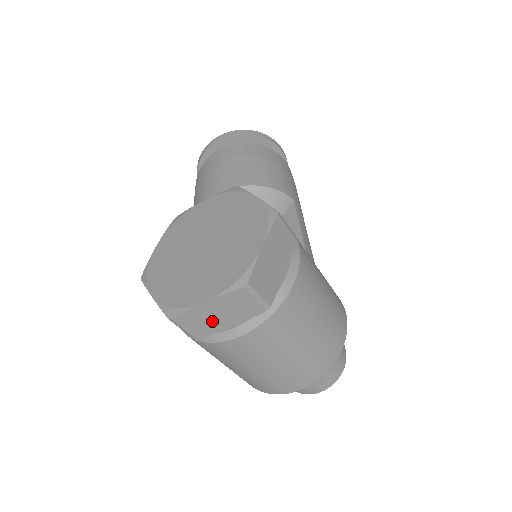
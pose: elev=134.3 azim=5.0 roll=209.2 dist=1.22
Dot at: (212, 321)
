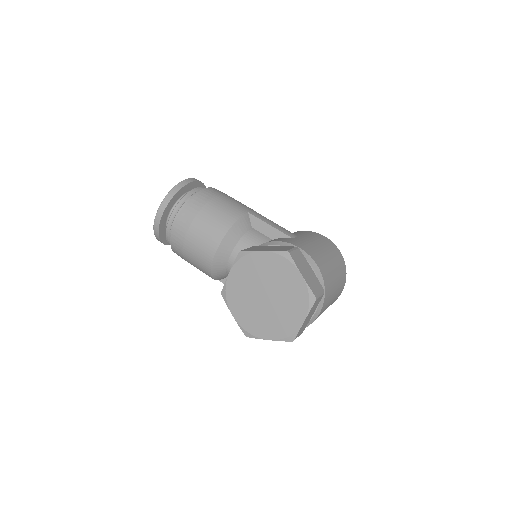
Dot at: (307, 321)
